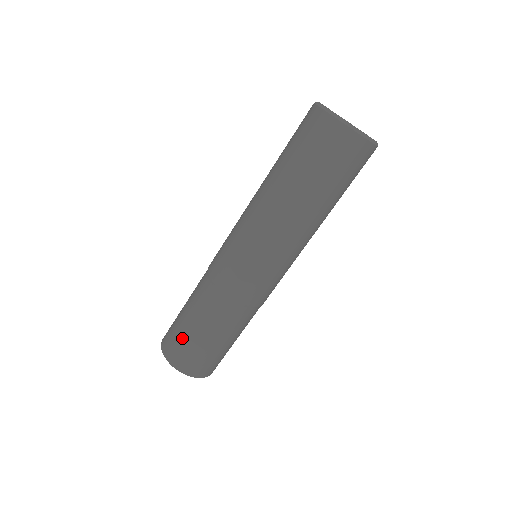
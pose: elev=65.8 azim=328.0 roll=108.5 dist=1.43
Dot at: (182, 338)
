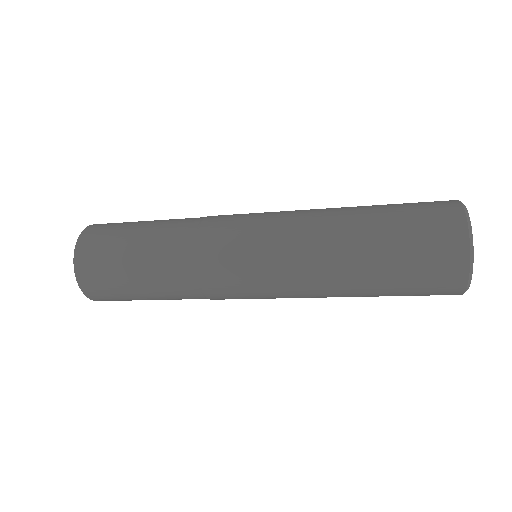
Dot at: (111, 263)
